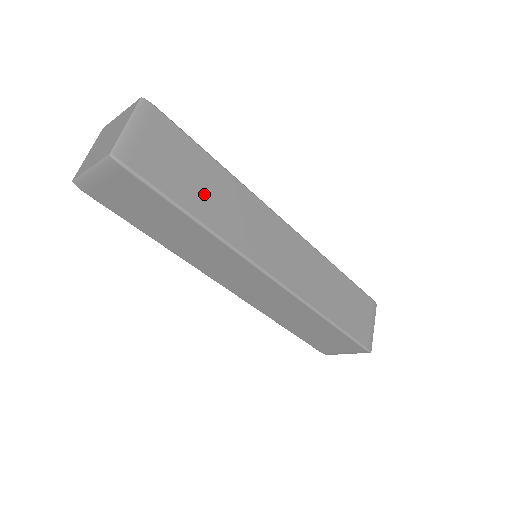
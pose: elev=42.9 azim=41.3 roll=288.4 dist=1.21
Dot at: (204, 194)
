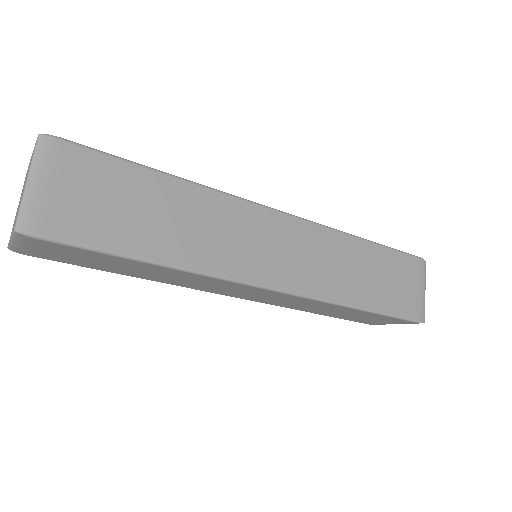
Dot at: (157, 225)
